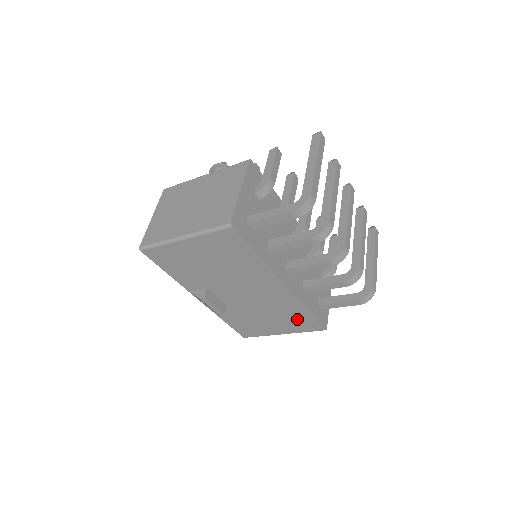
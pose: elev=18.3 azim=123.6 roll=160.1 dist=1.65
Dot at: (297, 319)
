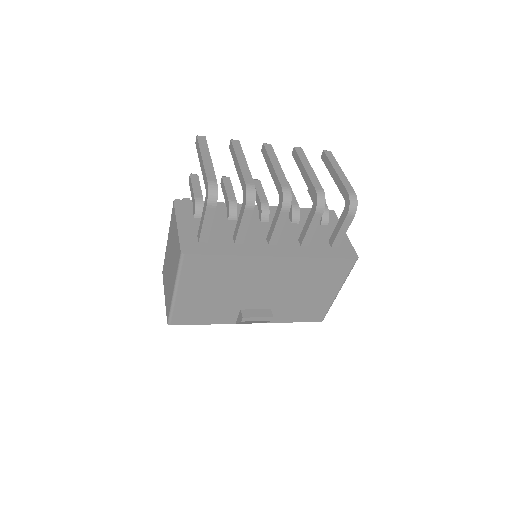
Dot at: (326, 271)
